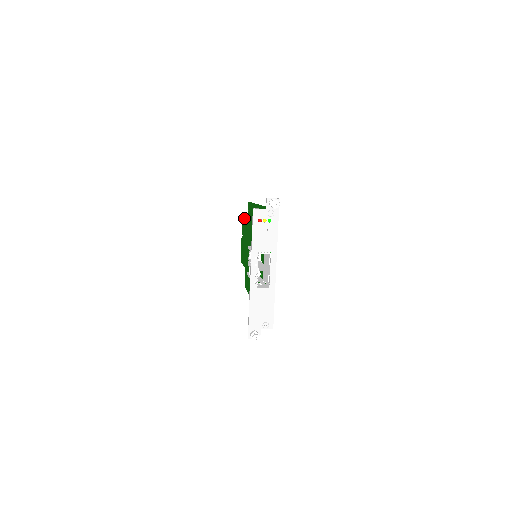
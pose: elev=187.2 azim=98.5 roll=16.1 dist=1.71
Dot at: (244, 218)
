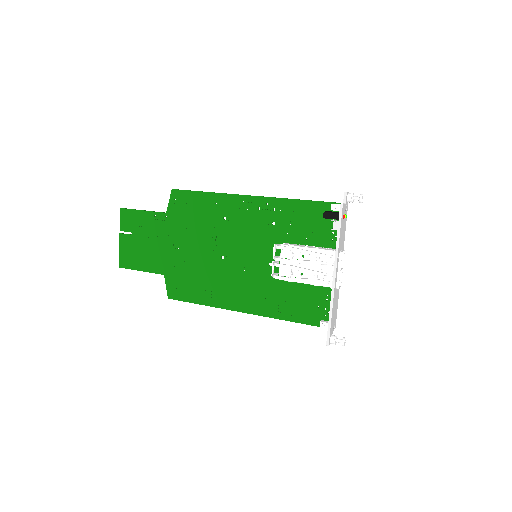
Dot at: occluded
